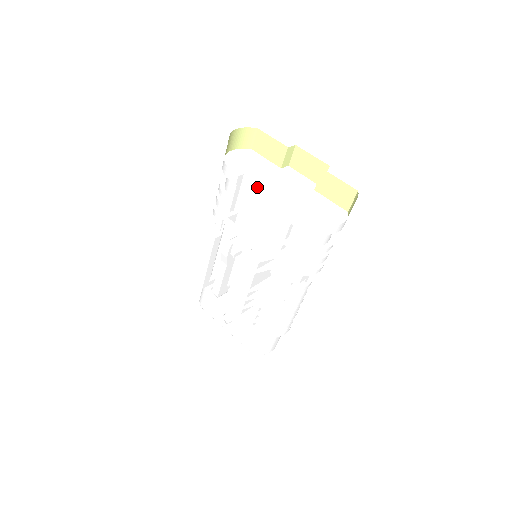
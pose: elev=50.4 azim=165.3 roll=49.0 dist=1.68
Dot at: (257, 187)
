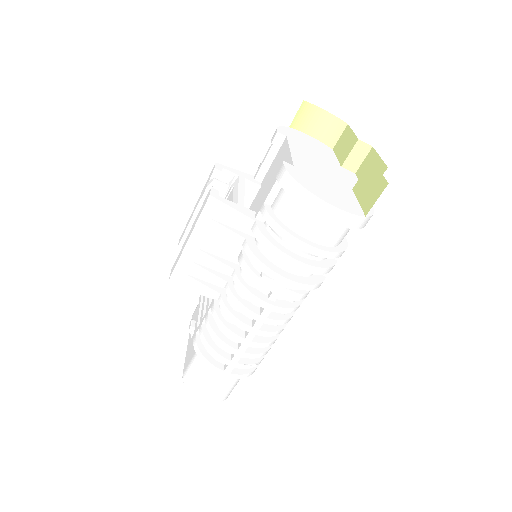
Dot at: (286, 148)
